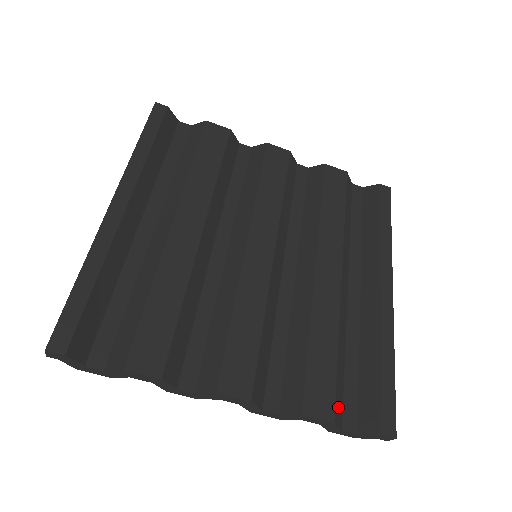
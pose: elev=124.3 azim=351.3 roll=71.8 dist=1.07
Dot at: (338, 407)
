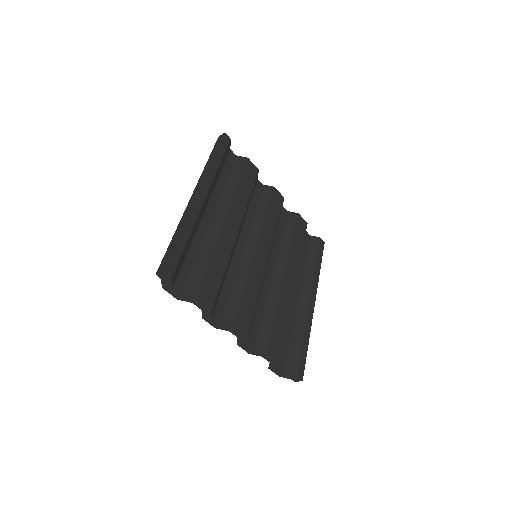
Dot at: occluded
